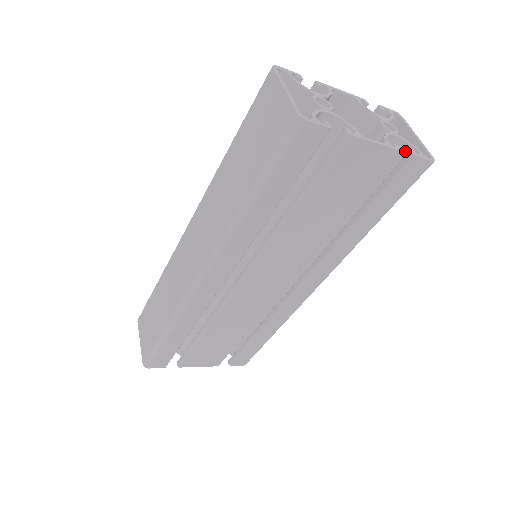
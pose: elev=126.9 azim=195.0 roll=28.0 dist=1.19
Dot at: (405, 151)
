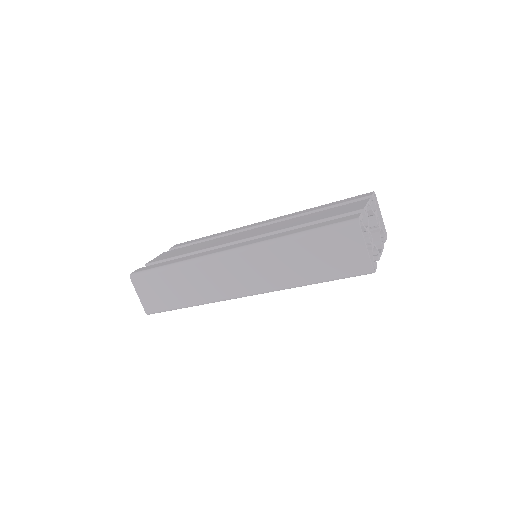
Dot at: occluded
